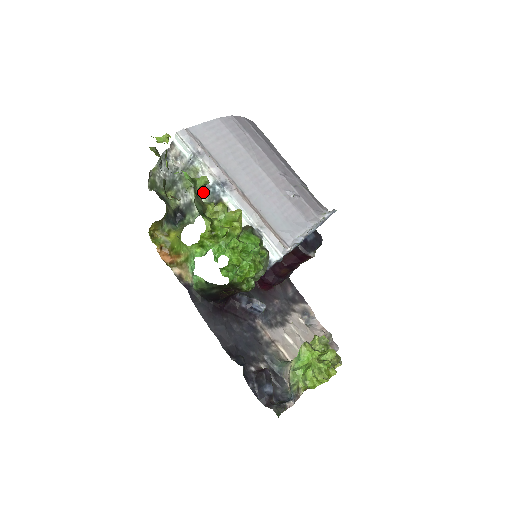
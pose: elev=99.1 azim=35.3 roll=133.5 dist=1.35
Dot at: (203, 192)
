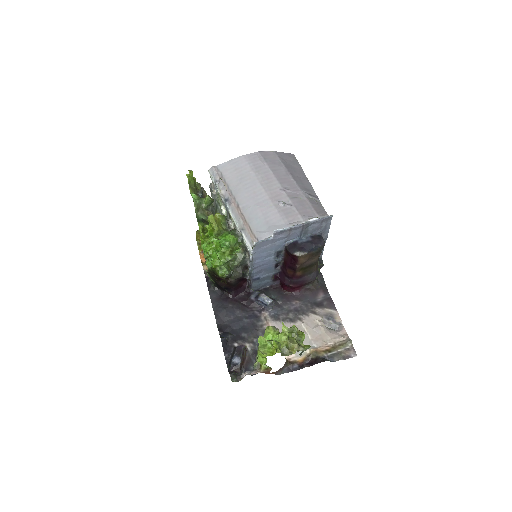
Dot at: (224, 209)
